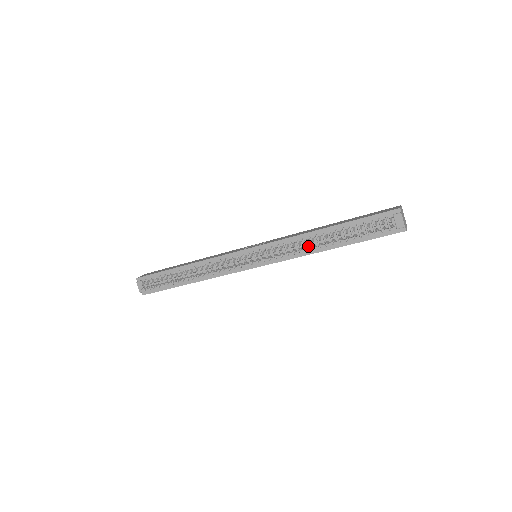
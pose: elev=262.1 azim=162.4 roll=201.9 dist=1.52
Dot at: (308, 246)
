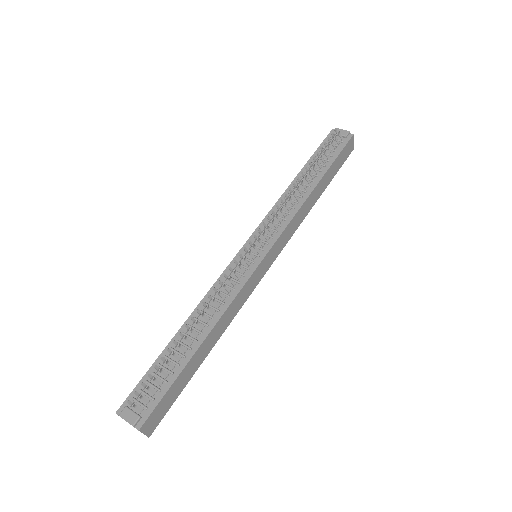
Dot at: (295, 194)
